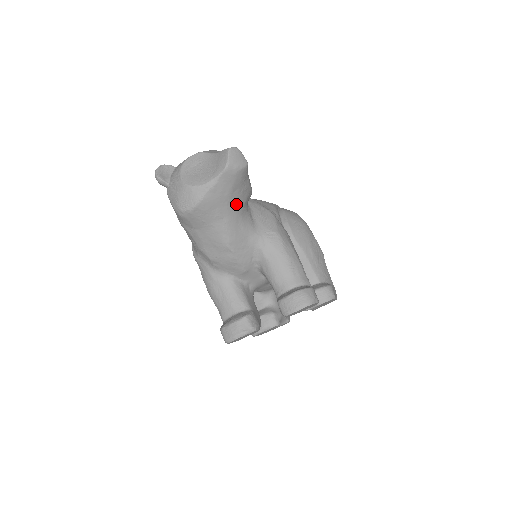
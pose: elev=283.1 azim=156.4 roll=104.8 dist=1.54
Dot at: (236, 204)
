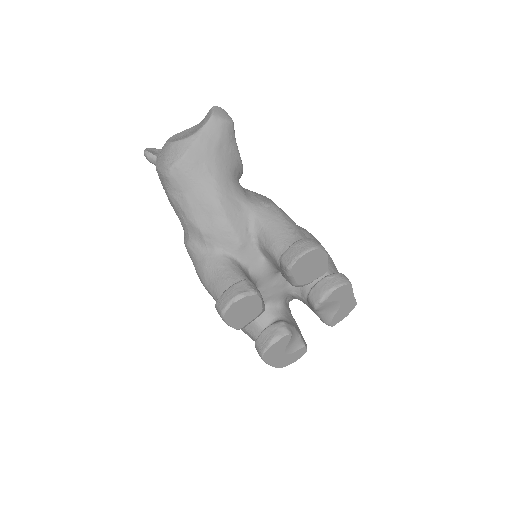
Dot at: (225, 164)
